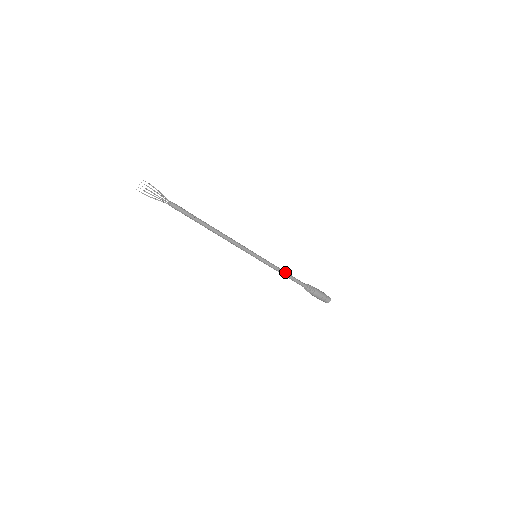
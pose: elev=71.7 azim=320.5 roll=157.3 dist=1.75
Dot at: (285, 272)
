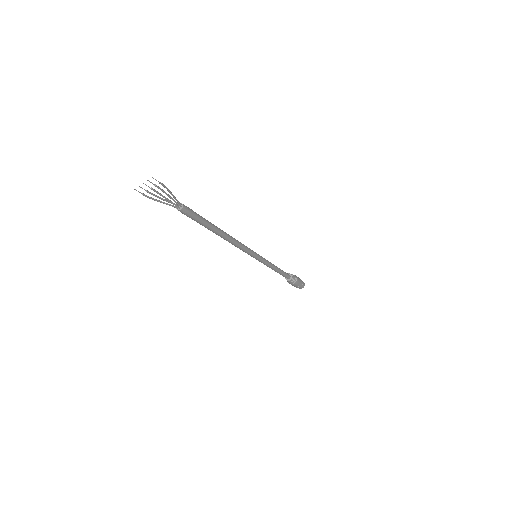
Dot at: (277, 268)
